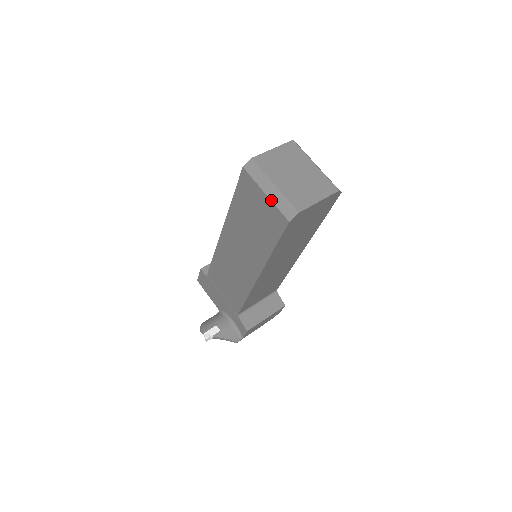
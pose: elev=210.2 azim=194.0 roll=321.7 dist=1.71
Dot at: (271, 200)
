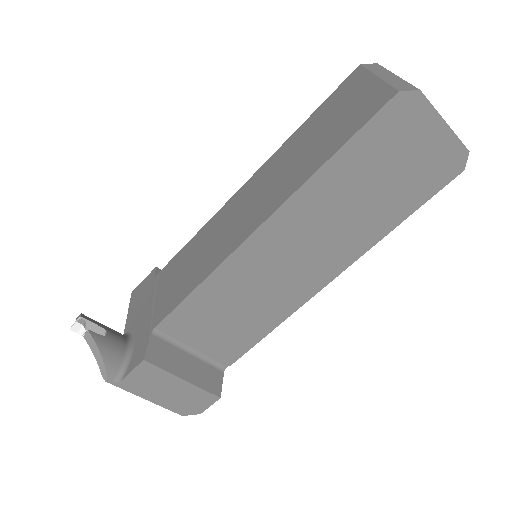
Dot at: (383, 79)
